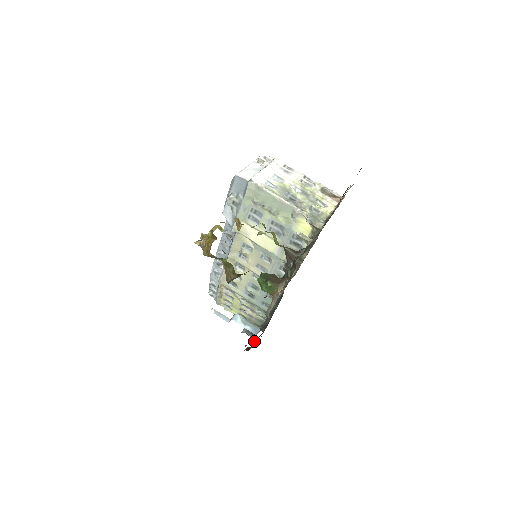
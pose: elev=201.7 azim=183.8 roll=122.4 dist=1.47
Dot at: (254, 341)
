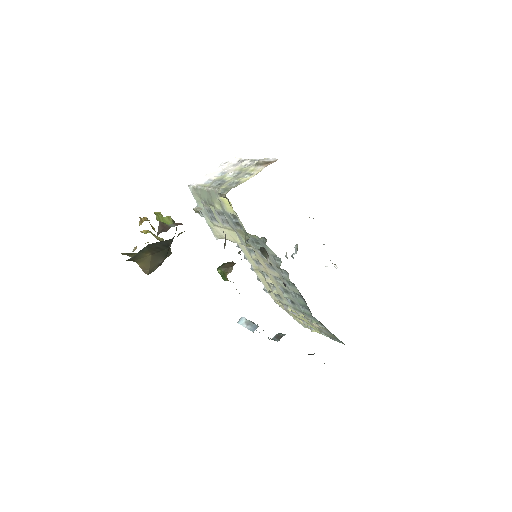
Dot at: occluded
